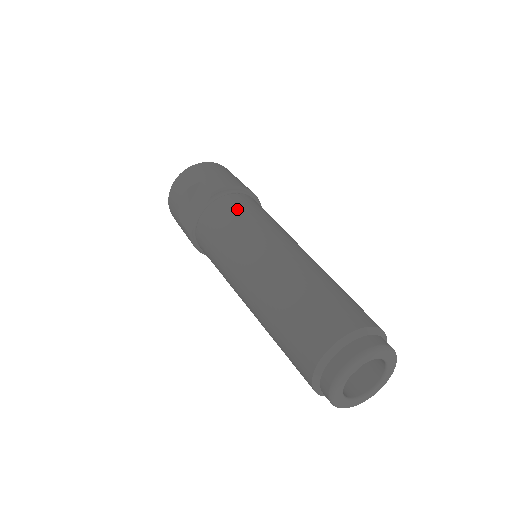
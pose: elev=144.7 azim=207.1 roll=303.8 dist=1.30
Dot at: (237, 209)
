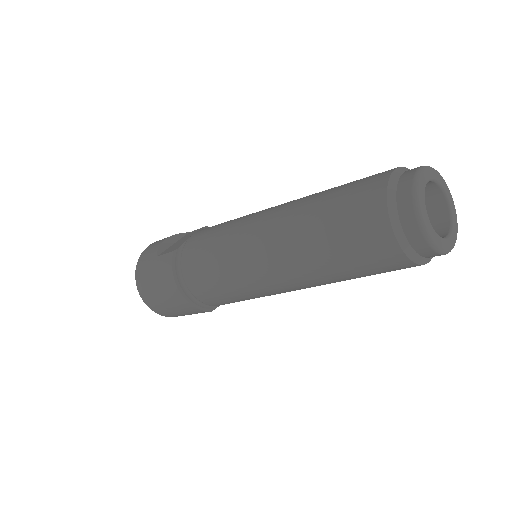
Dot at: occluded
